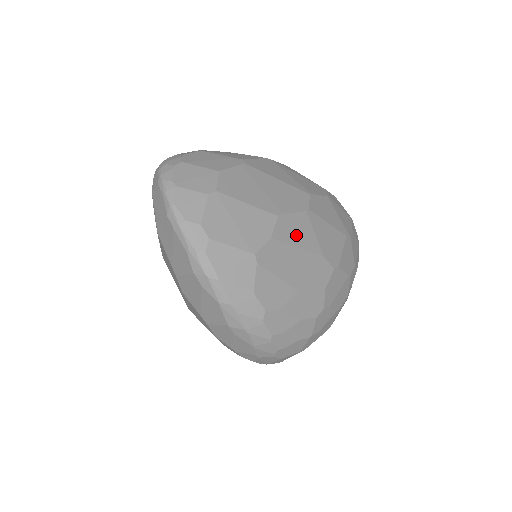
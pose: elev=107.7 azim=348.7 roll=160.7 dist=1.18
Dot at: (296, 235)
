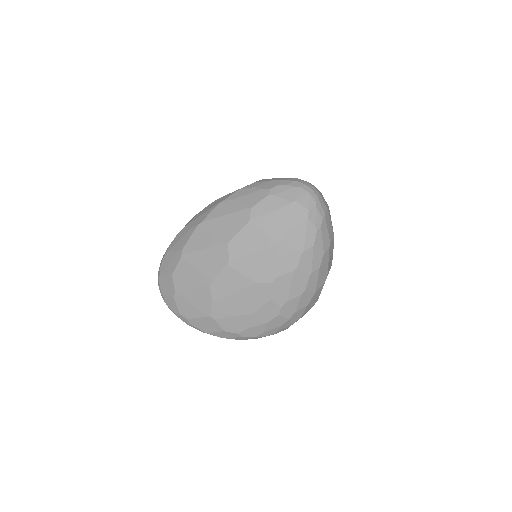
Dot at: (228, 286)
